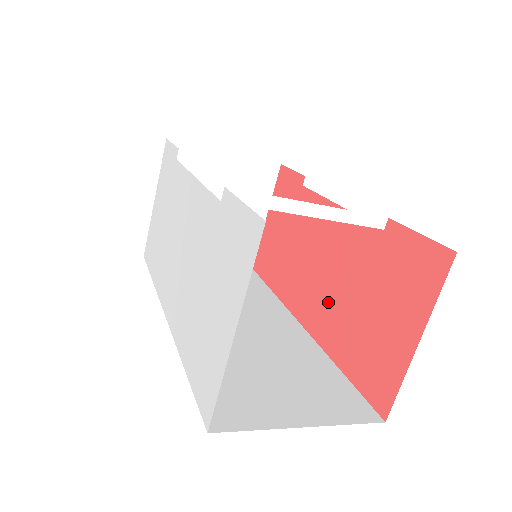
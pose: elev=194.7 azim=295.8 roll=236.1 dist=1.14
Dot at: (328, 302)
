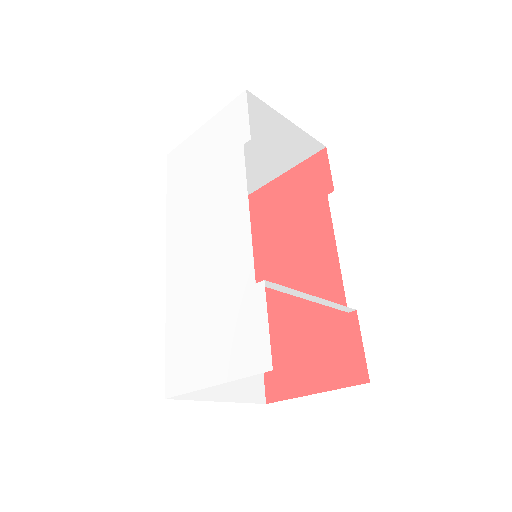
Dot at: (283, 302)
